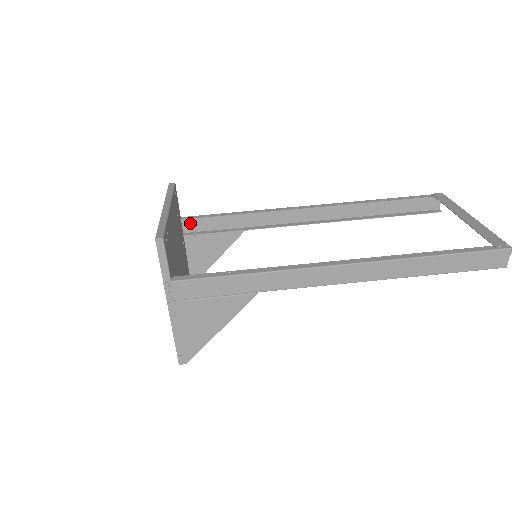
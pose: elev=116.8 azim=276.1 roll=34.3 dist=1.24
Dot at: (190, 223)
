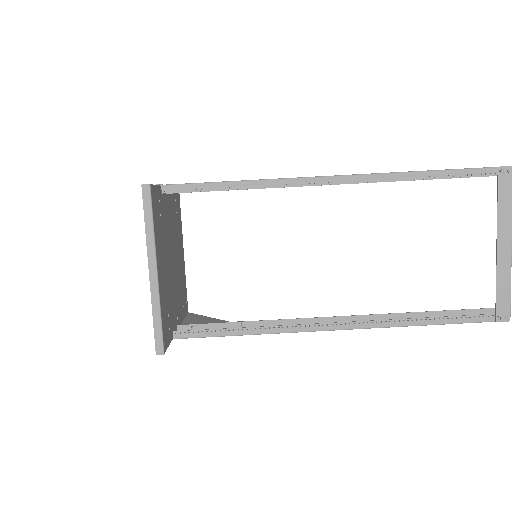
Dot at: occluded
